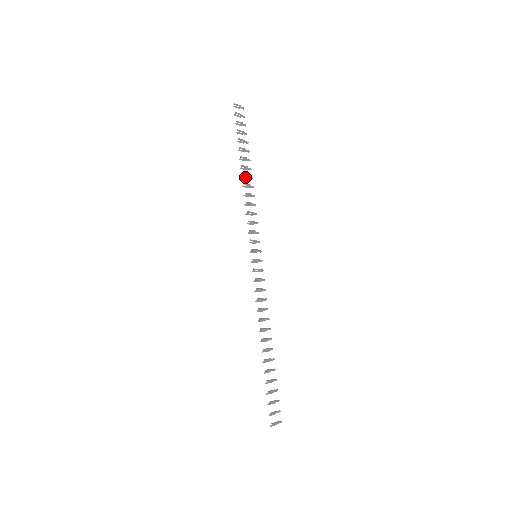
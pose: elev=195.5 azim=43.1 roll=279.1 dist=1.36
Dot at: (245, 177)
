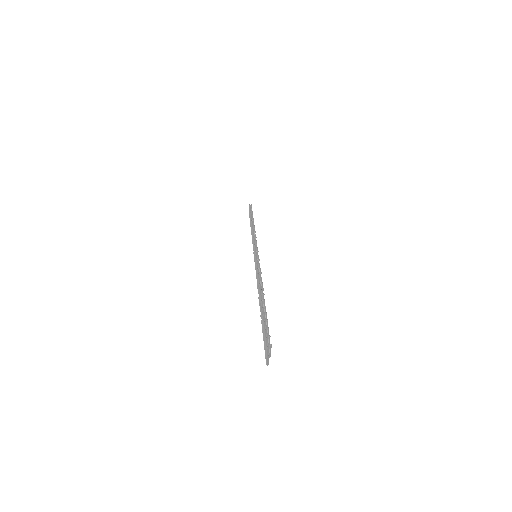
Dot at: occluded
